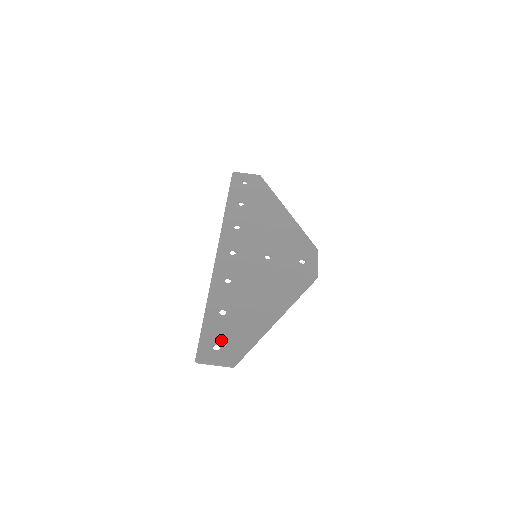
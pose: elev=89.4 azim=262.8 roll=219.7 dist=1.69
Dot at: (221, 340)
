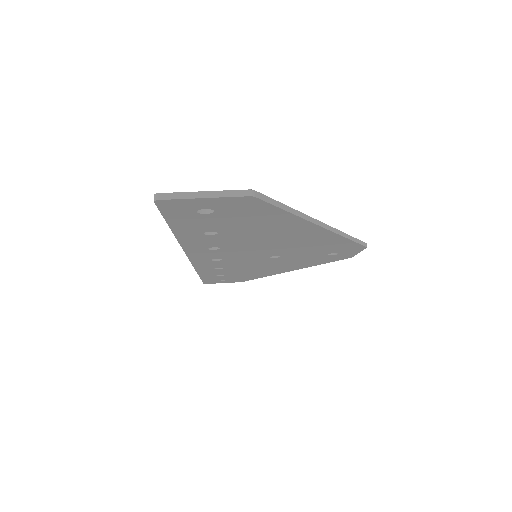
Dot at: occluded
